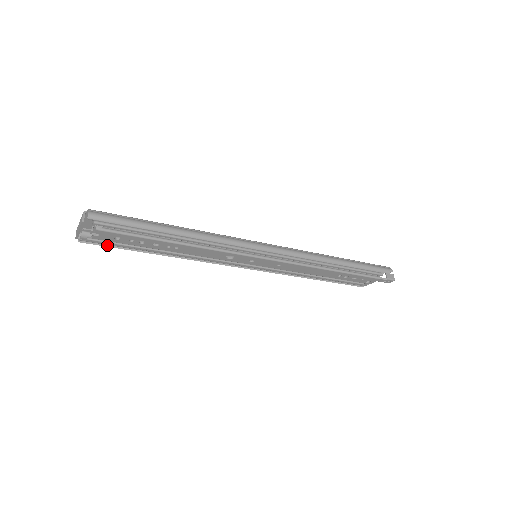
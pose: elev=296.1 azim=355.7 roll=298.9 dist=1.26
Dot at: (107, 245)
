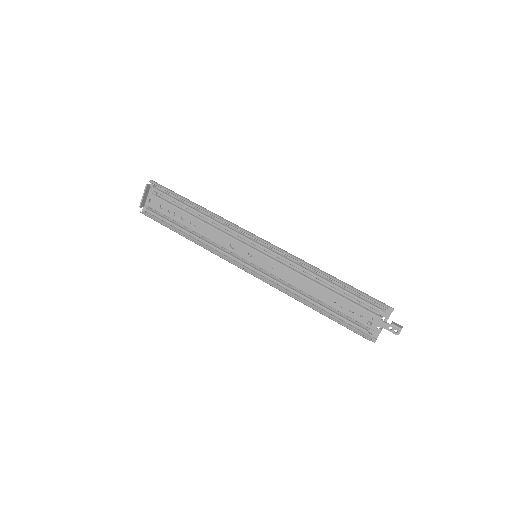
Dot at: (155, 220)
